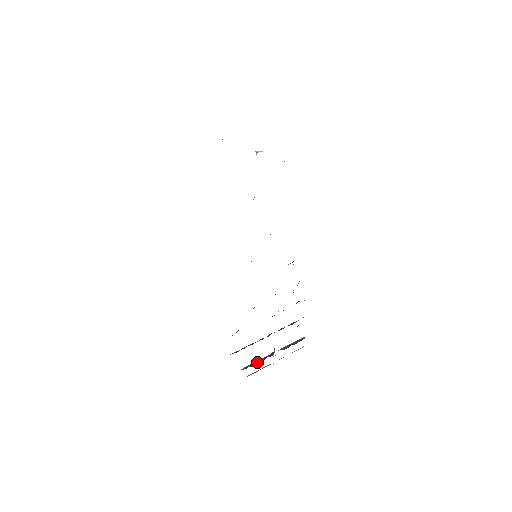
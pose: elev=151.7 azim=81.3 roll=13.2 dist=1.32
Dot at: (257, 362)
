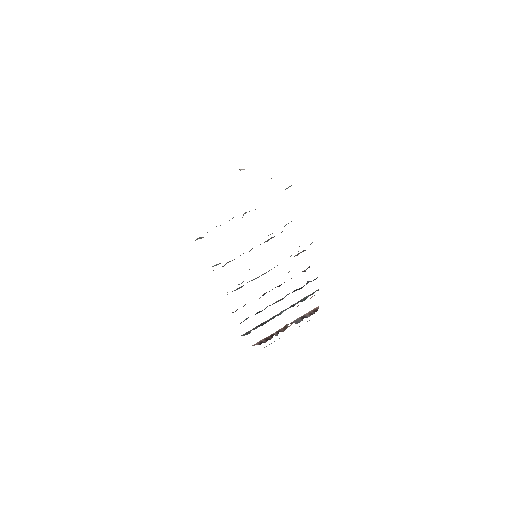
Dot at: (270, 337)
